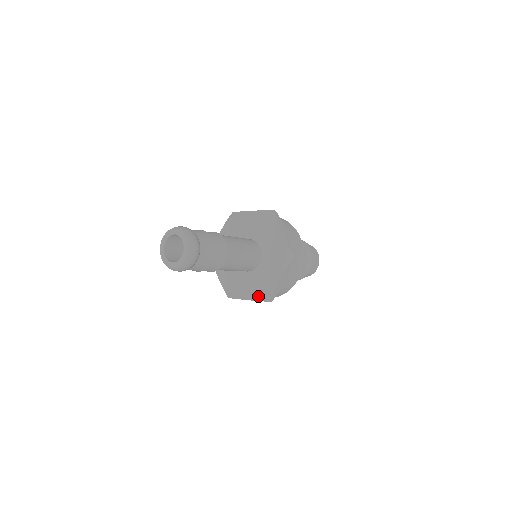
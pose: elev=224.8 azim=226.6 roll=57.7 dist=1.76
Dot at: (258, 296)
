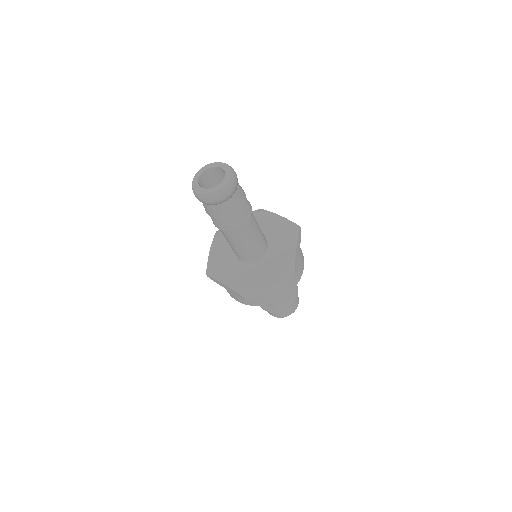
Dot at: (237, 286)
